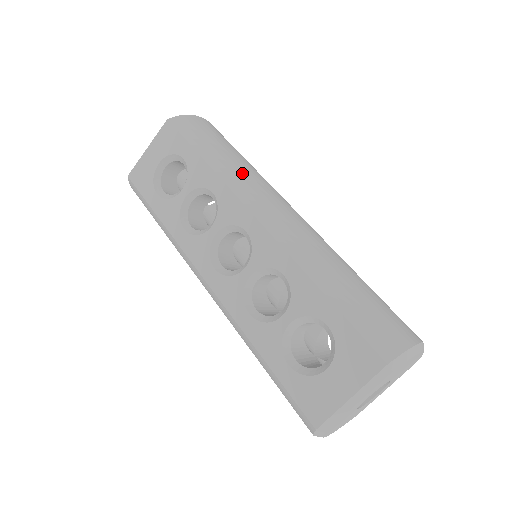
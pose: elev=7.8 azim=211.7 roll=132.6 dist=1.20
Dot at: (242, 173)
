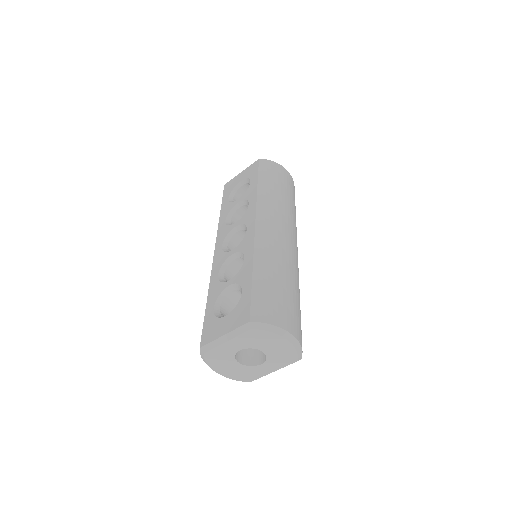
Dot at: (273, 201)
